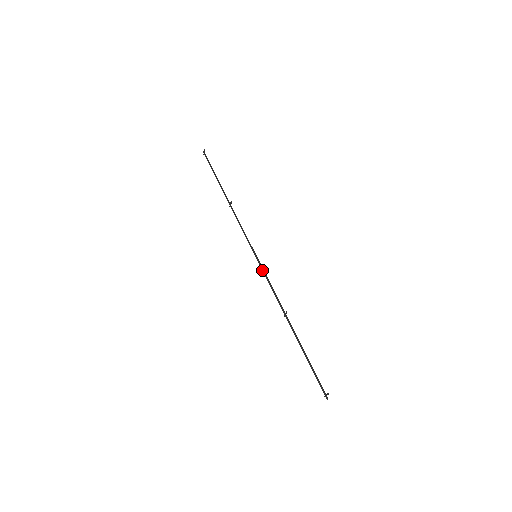
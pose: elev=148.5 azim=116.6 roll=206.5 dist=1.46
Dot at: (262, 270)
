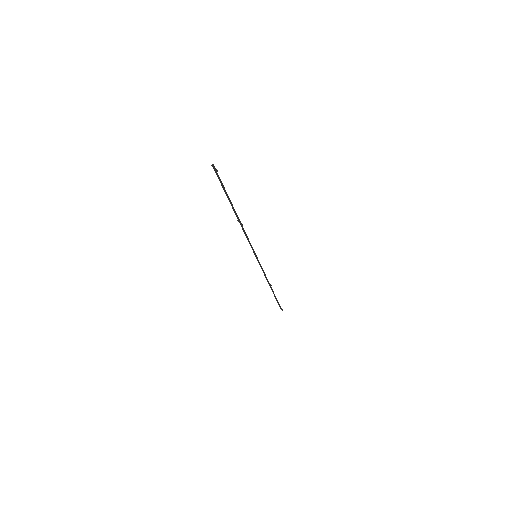
Dot at: (259, 264)
